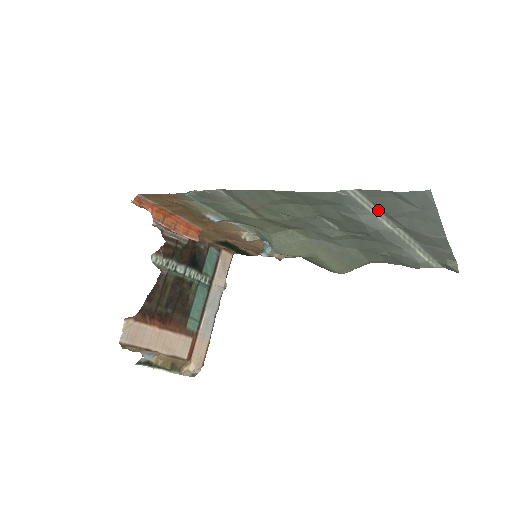
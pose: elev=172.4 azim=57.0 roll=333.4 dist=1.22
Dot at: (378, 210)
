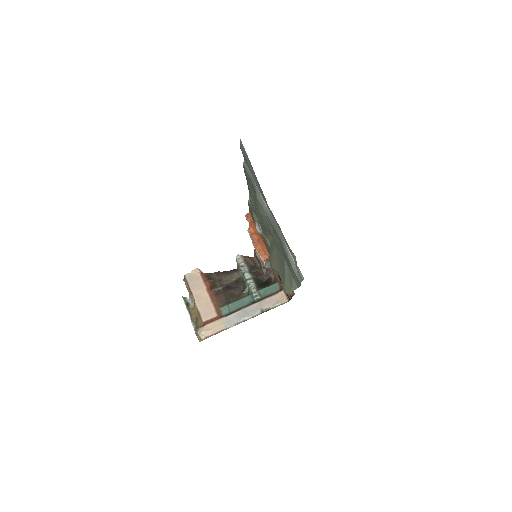
Dot at: occluded
